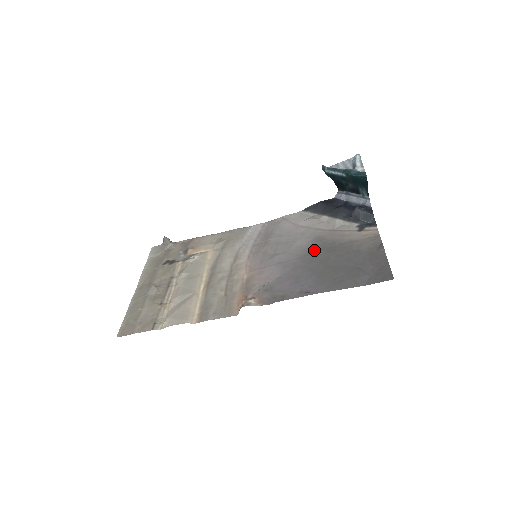
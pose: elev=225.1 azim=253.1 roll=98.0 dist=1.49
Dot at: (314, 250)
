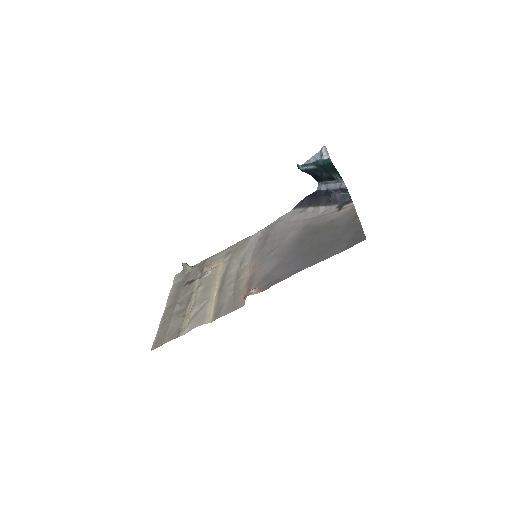
Dot at: (302, 237)
